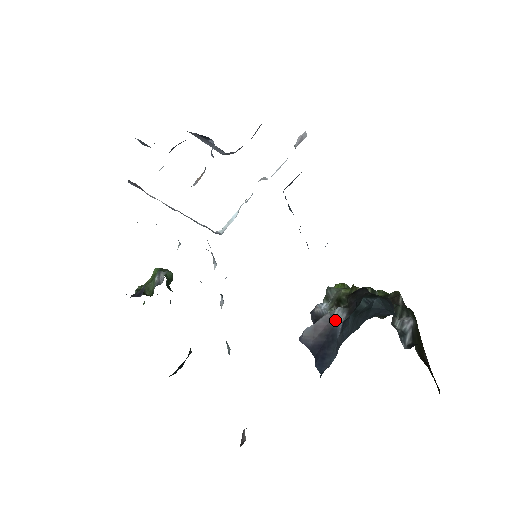
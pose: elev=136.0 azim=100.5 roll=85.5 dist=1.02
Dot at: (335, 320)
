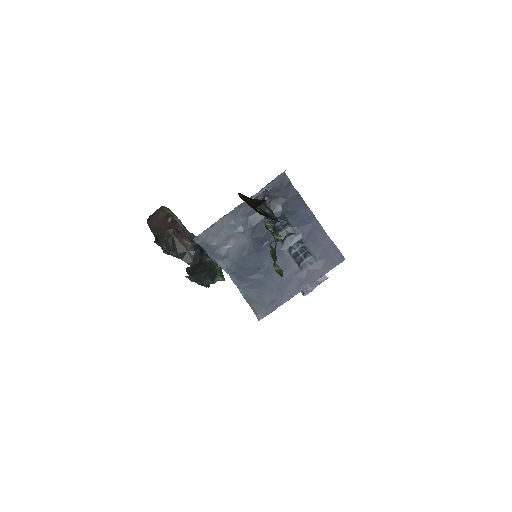
Dot at: occluded
